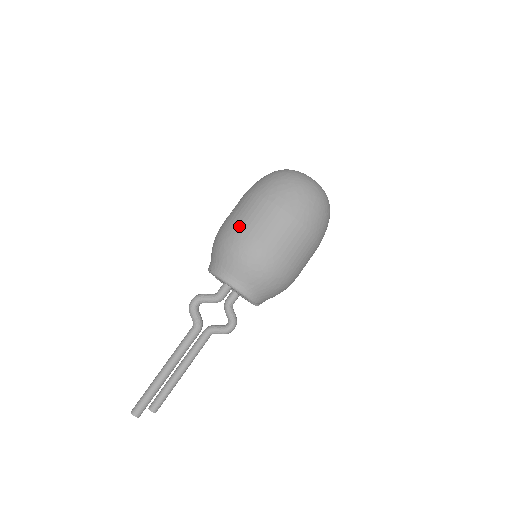
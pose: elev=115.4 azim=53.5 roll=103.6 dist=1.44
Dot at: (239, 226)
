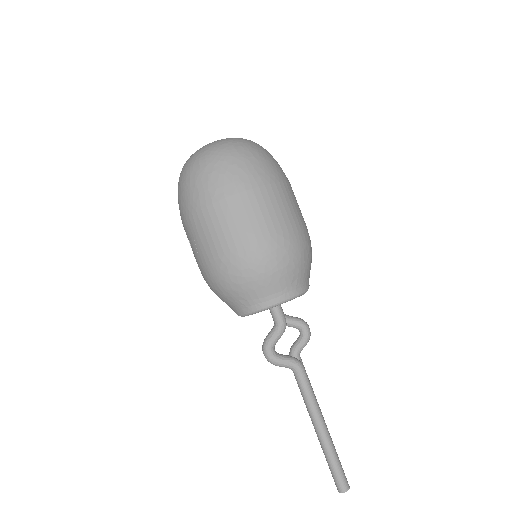
Dot at: (225, 251)
